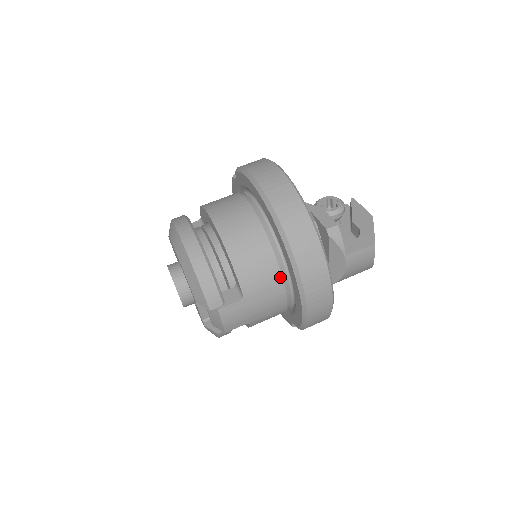
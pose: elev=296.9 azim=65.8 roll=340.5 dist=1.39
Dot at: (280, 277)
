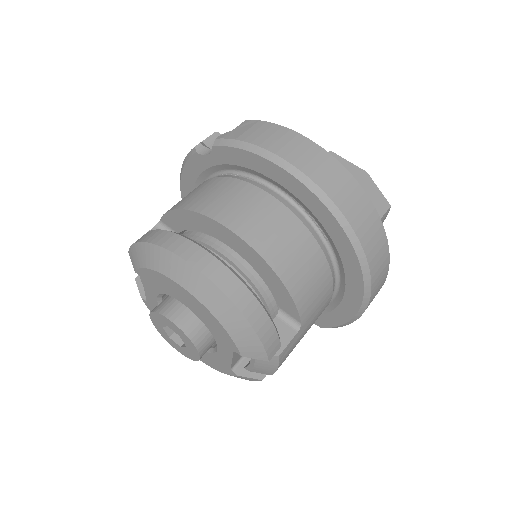
Dot at: (331, 283)
